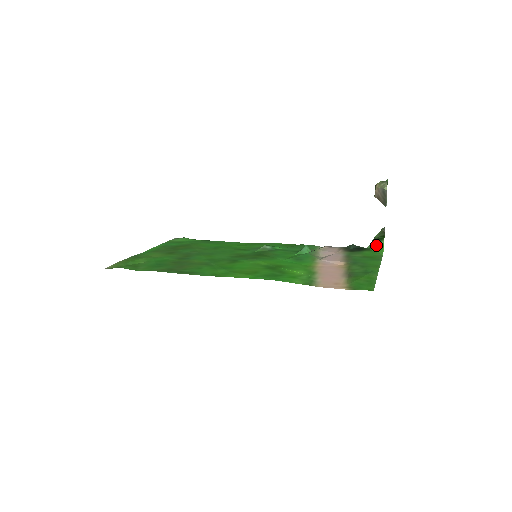
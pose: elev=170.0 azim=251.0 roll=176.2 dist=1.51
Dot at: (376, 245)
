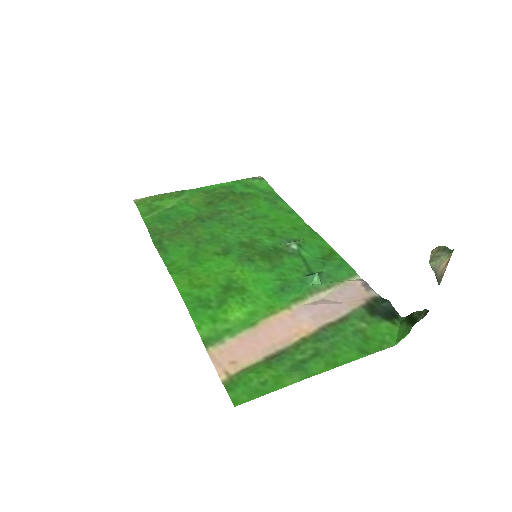
Dot at: (406, 324)
